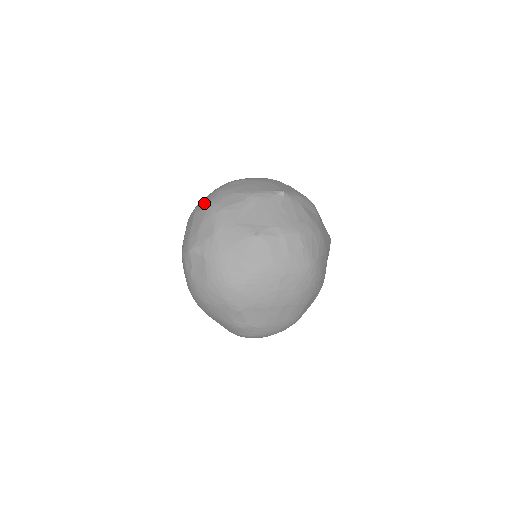
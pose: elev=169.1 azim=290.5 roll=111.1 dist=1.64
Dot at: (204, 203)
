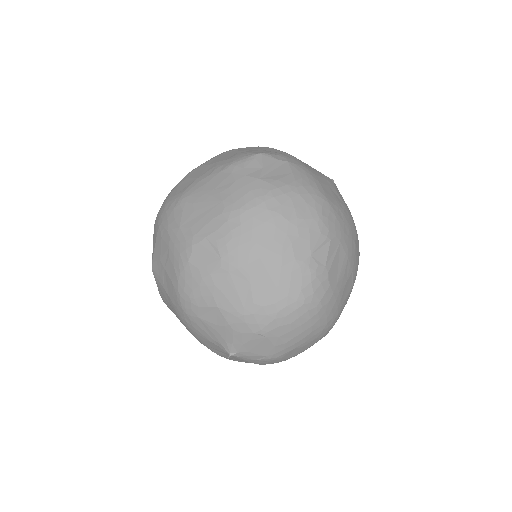
Dot at: occluded
